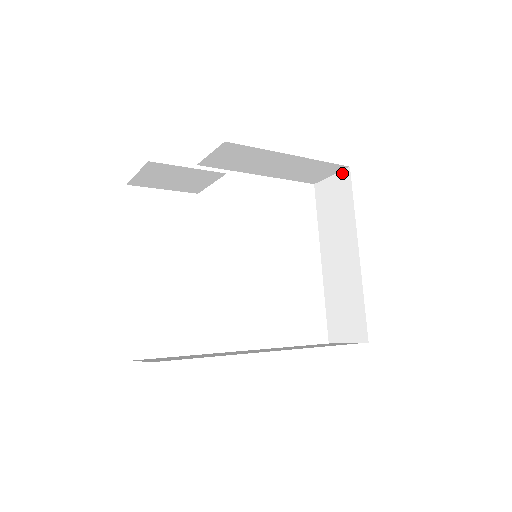
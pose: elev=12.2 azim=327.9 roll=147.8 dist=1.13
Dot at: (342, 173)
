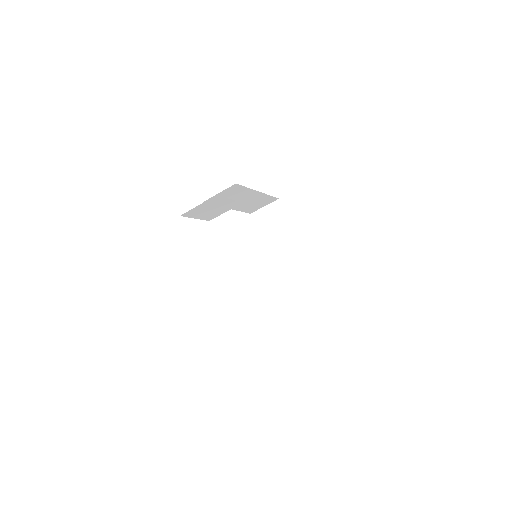
Dot at: (274, 203)
